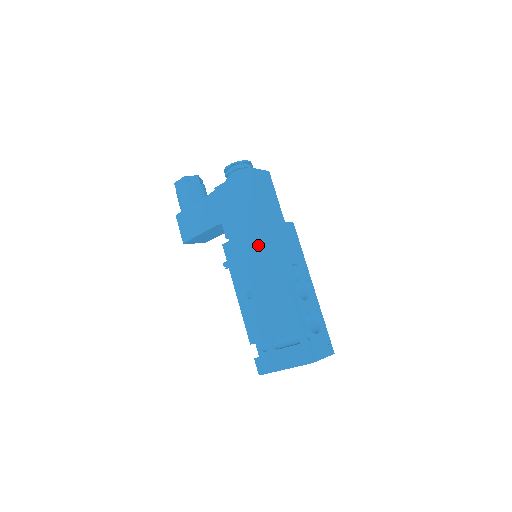
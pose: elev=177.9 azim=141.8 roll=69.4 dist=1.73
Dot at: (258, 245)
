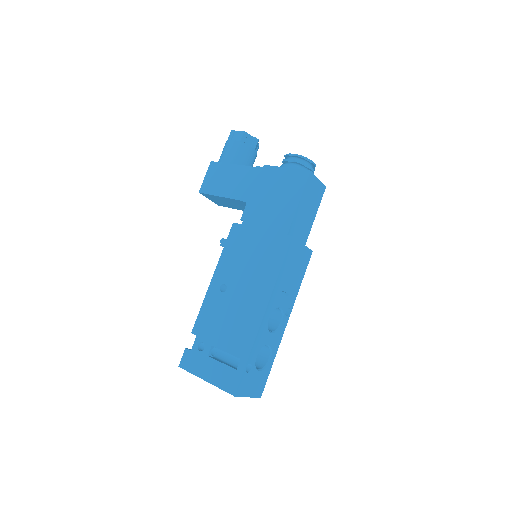
Dot at: (265, 250)
